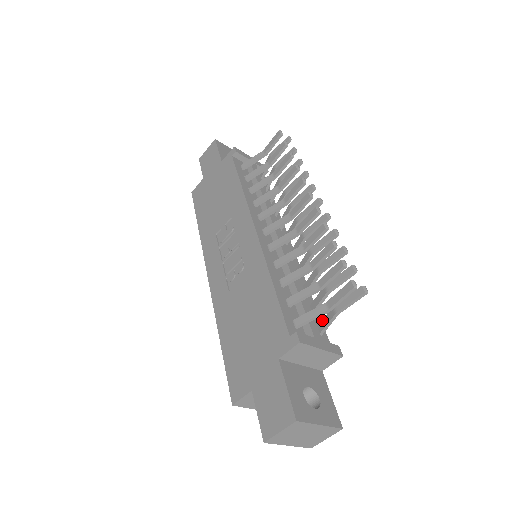
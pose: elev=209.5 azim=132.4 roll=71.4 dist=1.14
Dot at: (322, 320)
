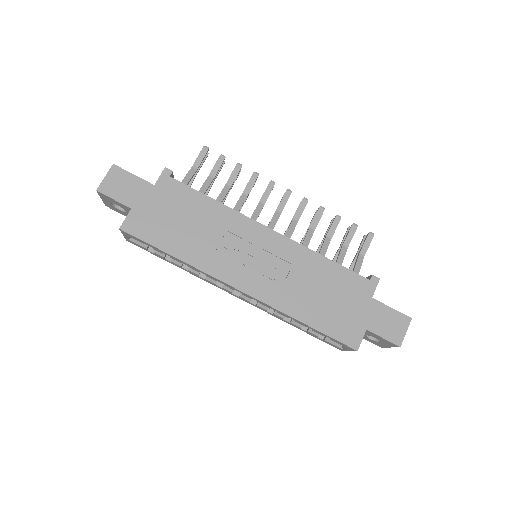
Dot at: occluded
